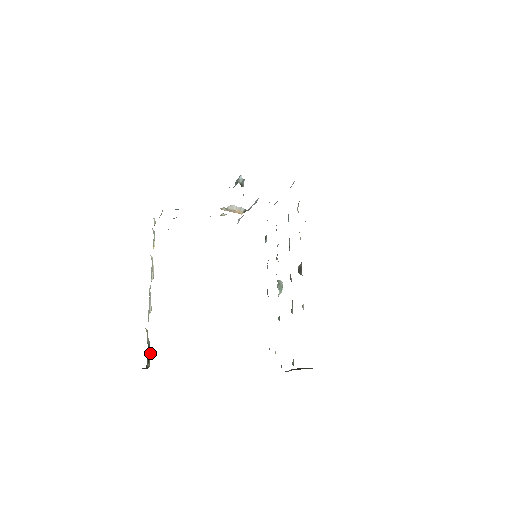
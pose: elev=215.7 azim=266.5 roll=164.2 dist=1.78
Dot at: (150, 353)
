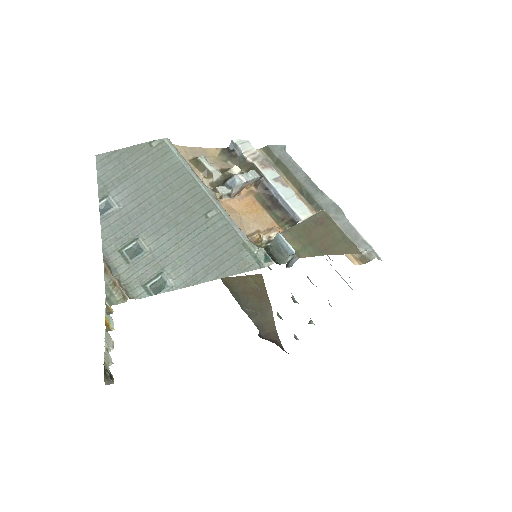
Dot at: (113, 379)
